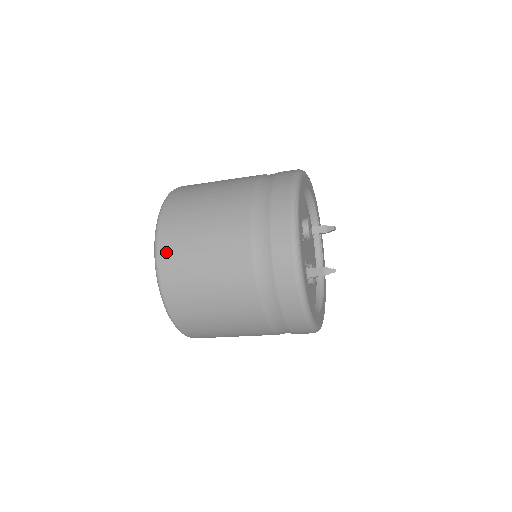
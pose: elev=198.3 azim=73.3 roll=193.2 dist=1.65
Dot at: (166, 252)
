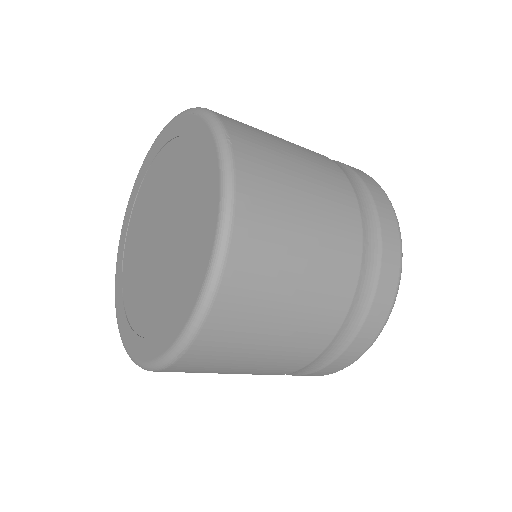
Dot at: (222, 319)
